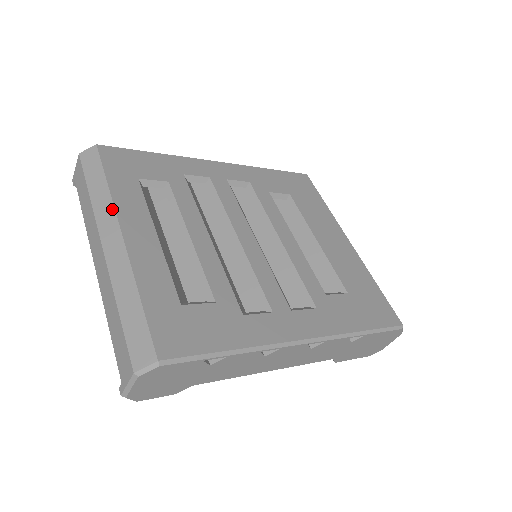
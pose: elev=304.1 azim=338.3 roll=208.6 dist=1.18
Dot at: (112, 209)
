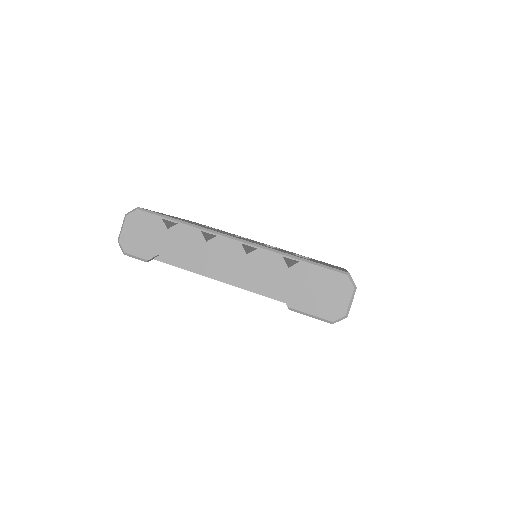
Dot at: occluded
